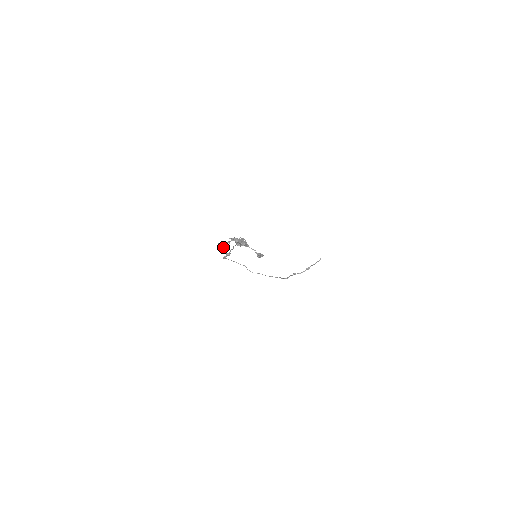
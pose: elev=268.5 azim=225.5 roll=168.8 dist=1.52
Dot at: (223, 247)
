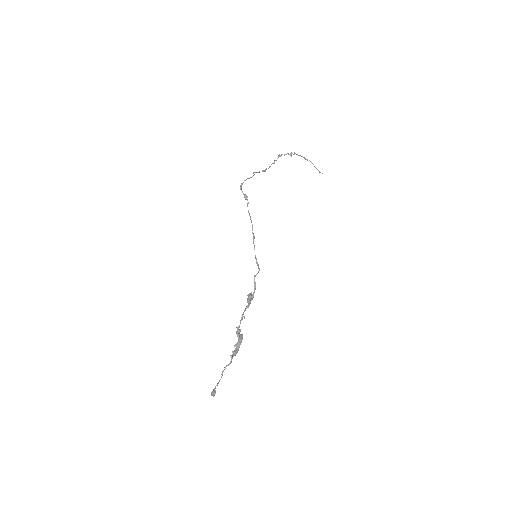
Dot at: (213, 392)
